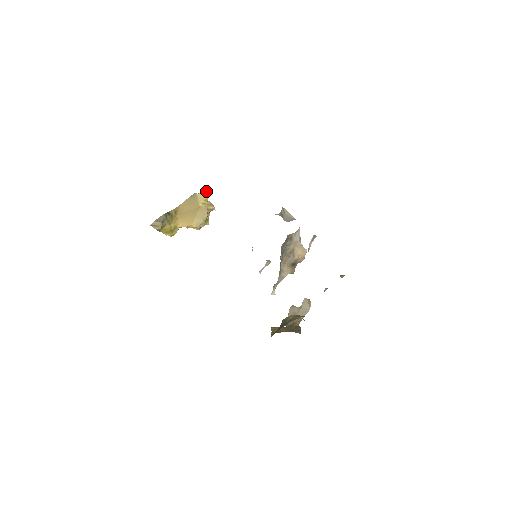
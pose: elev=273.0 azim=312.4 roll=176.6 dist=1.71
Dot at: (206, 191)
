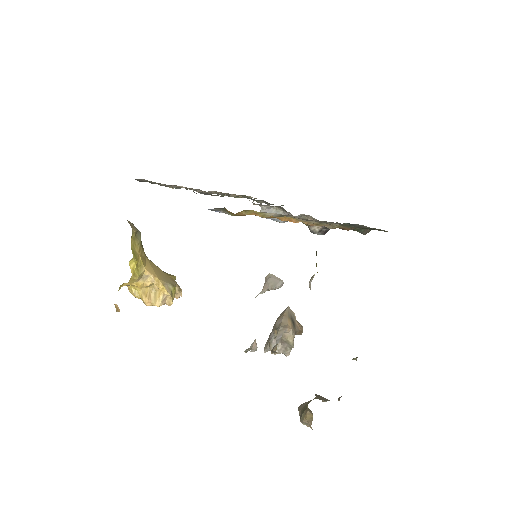
Dot at: occluded
